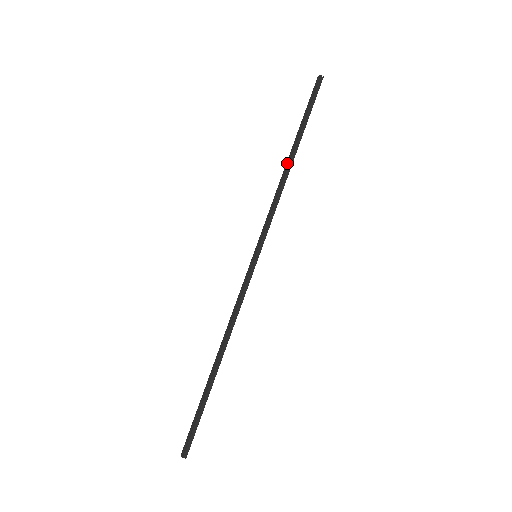
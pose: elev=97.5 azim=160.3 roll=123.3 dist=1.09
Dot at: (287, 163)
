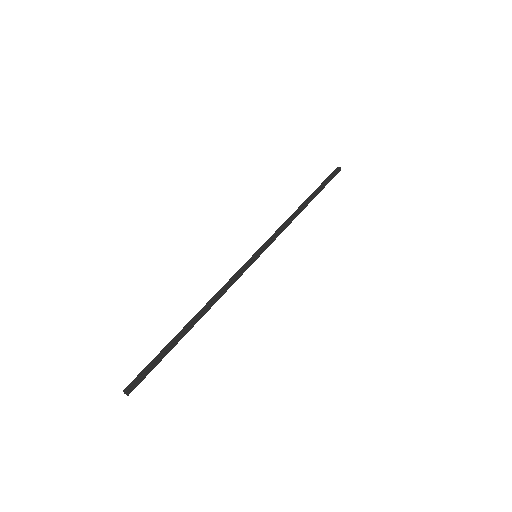
Dot at: (301, 206)
